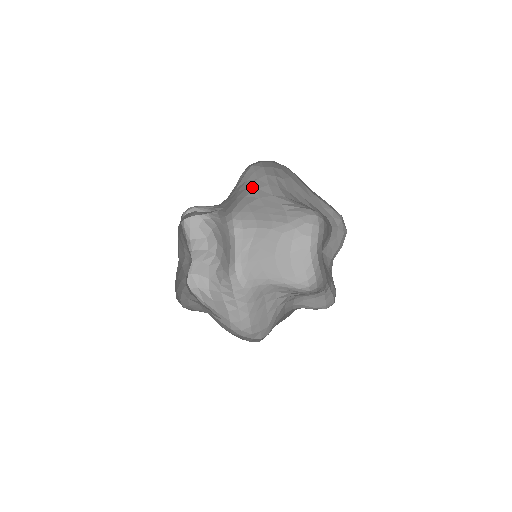
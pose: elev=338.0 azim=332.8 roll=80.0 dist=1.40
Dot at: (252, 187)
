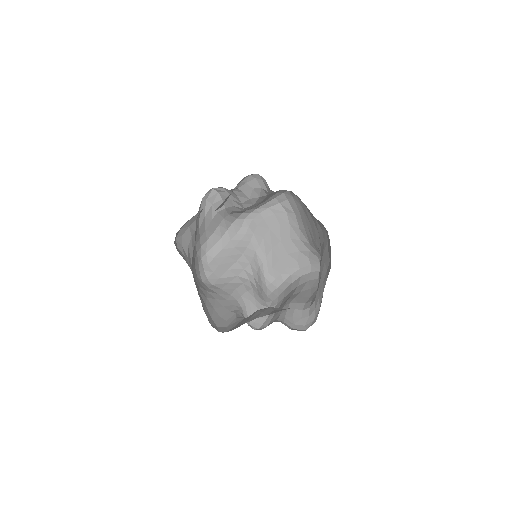
Dot at: occluded
